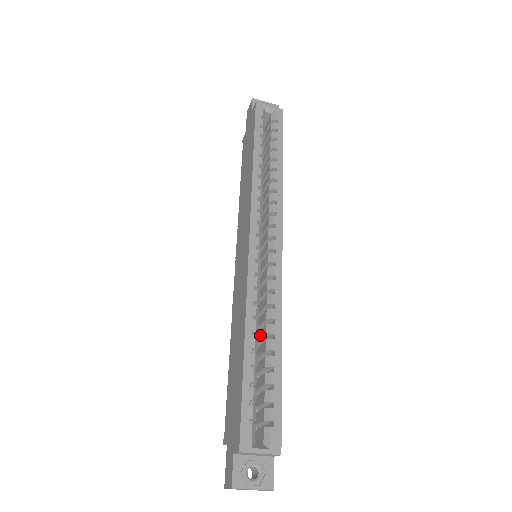
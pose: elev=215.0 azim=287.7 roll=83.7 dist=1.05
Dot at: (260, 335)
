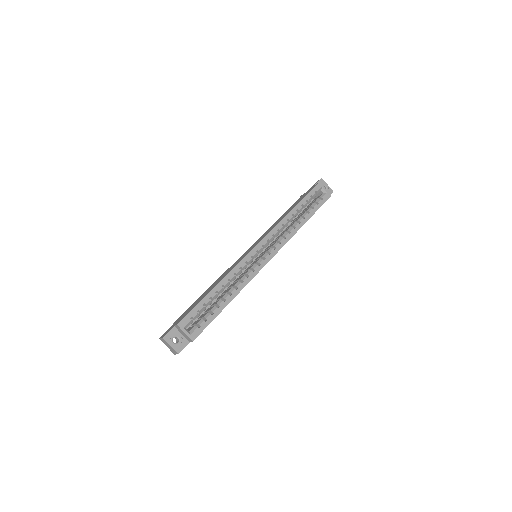
Dot at: occluded
